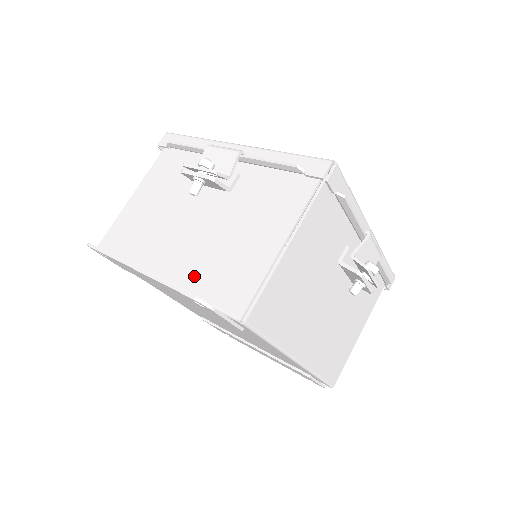
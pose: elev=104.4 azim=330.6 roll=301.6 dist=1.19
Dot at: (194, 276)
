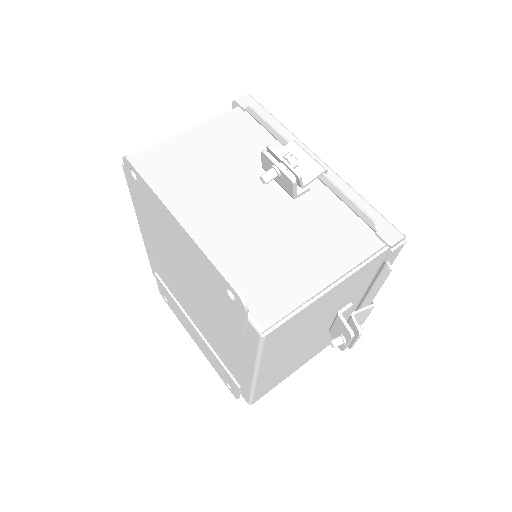
Dot at: (227, 259)
